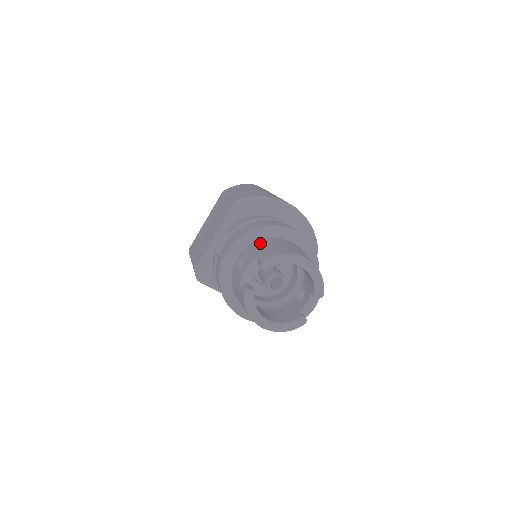
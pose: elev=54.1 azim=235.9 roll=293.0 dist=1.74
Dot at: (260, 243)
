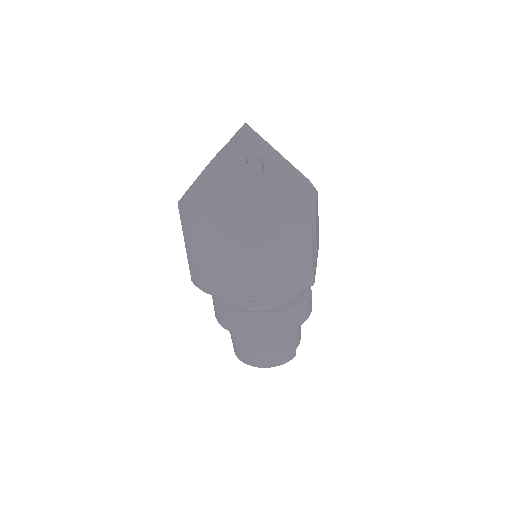
Dot at: occluded
